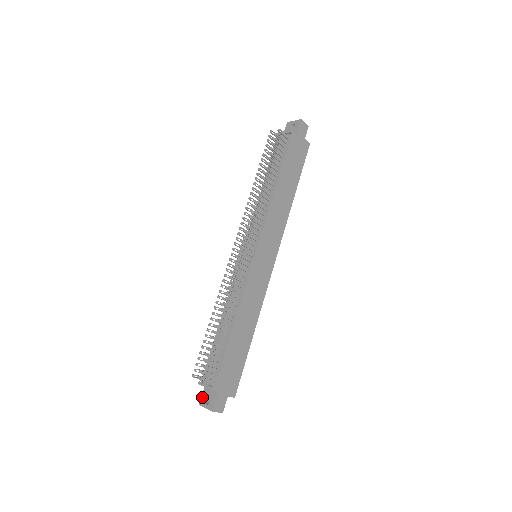
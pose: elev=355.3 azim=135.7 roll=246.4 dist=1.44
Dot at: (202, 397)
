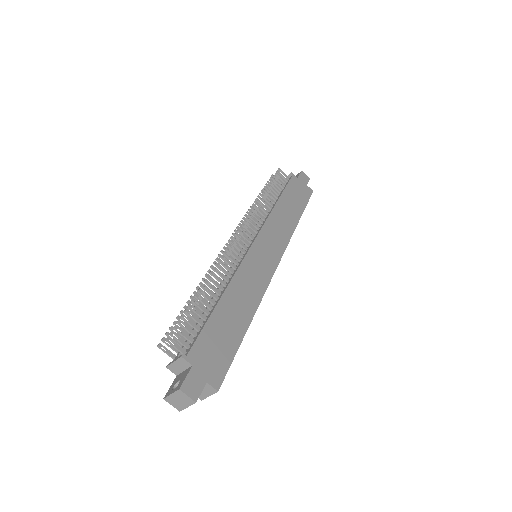
Dot at: (169, 388)
